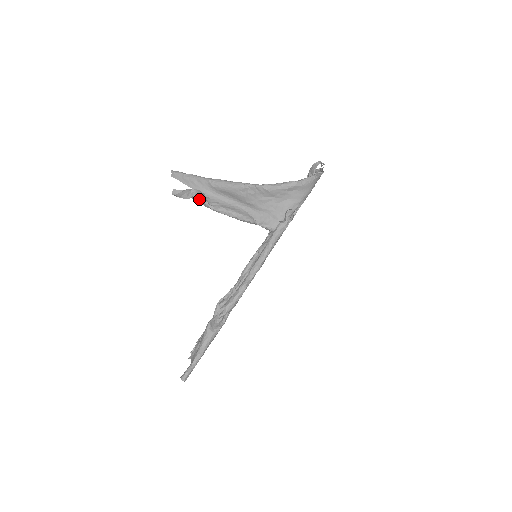
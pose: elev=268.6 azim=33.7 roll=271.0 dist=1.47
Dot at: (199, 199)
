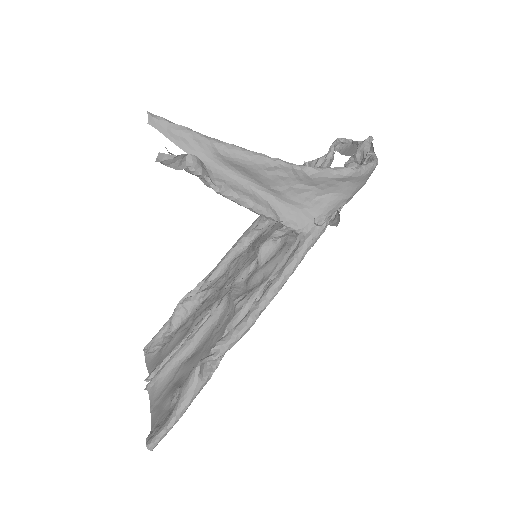
Dot at: (198, 173)
